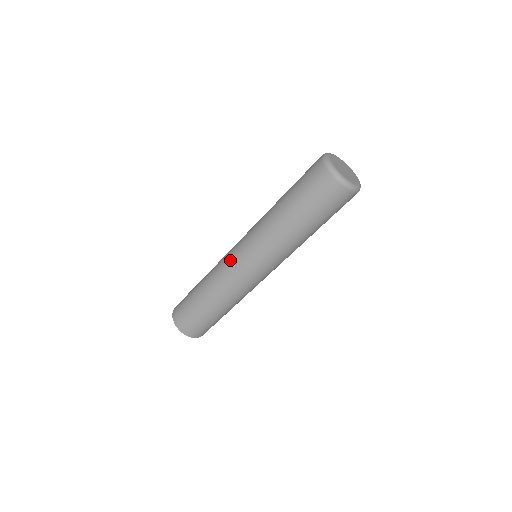
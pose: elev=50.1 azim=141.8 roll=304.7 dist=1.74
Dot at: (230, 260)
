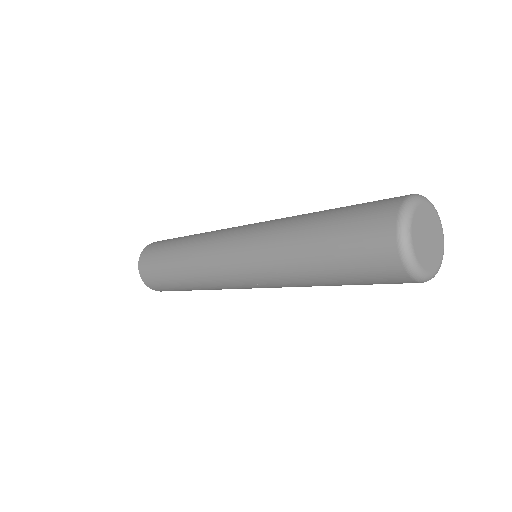
Dot at: (217, 253)
